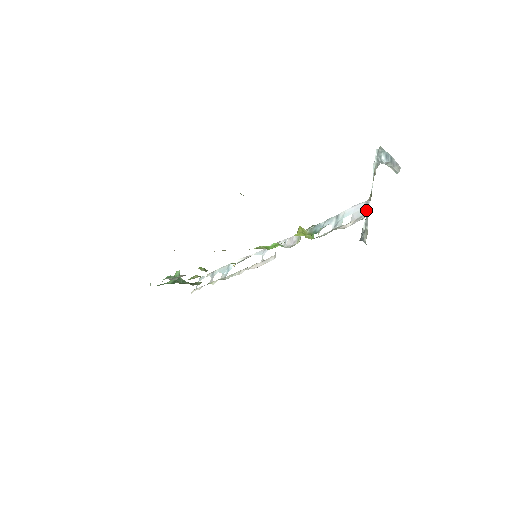
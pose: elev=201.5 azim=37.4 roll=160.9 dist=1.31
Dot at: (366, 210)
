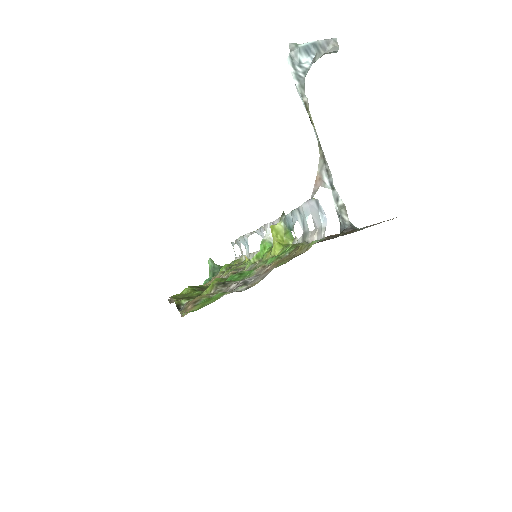
Dot at: (321, 215)
